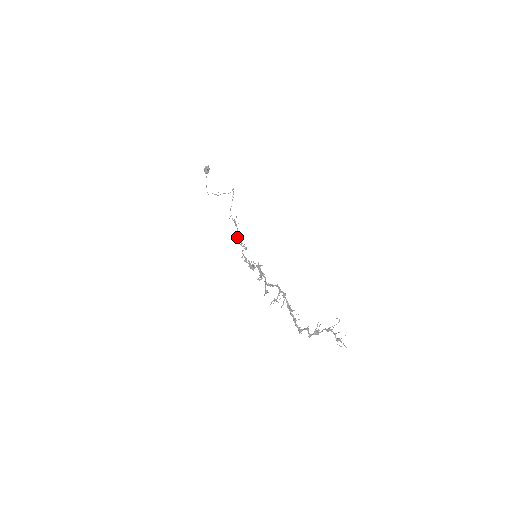
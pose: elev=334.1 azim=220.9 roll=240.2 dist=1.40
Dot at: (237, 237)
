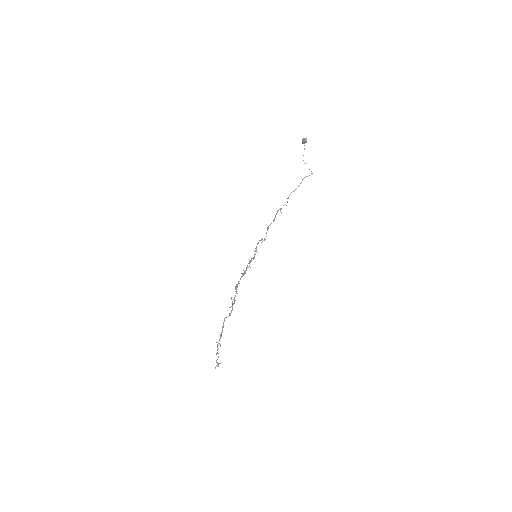
Dot at: (271, 223)
